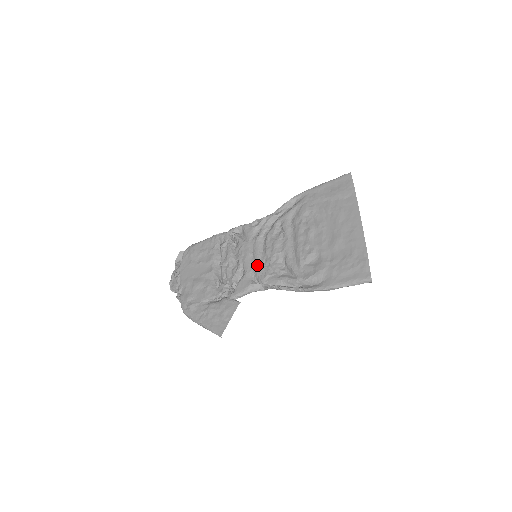
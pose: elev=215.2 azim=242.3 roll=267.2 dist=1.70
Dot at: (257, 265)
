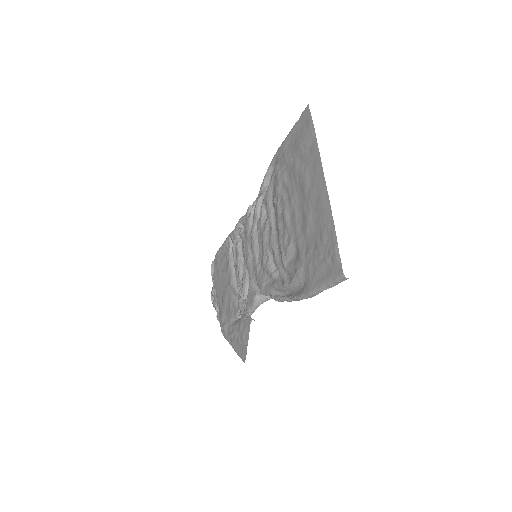
Dot at: (255, 270)
